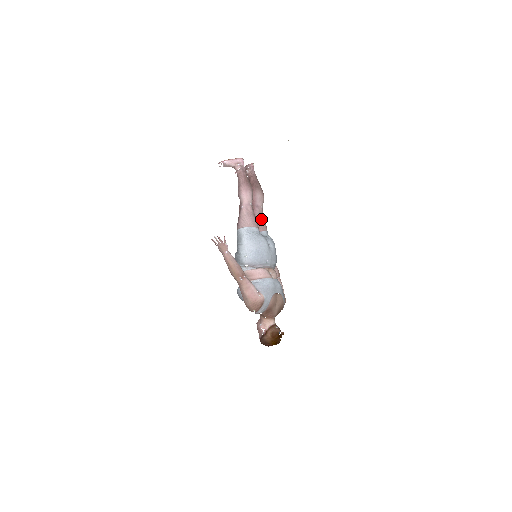
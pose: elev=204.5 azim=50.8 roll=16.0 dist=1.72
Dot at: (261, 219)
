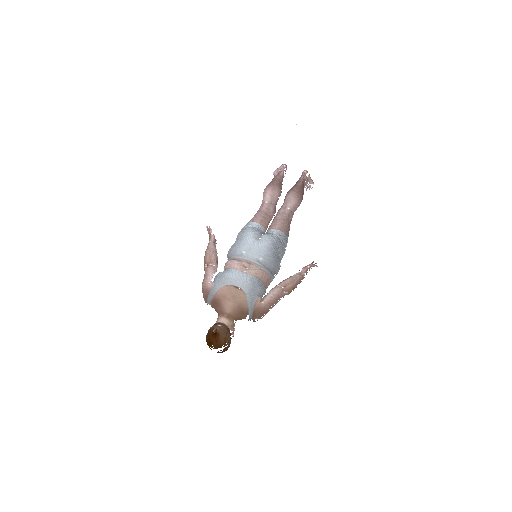
Dot at: (277, 219)
